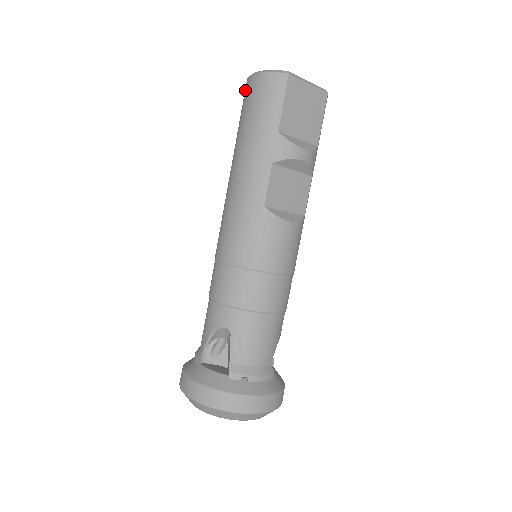
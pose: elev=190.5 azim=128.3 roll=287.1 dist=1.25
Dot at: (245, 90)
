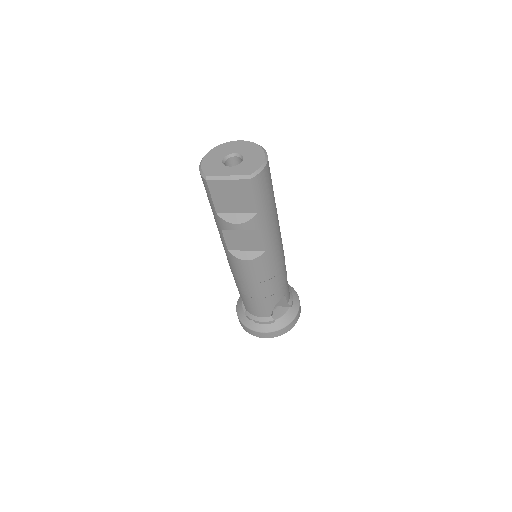
Dot at: occluded
